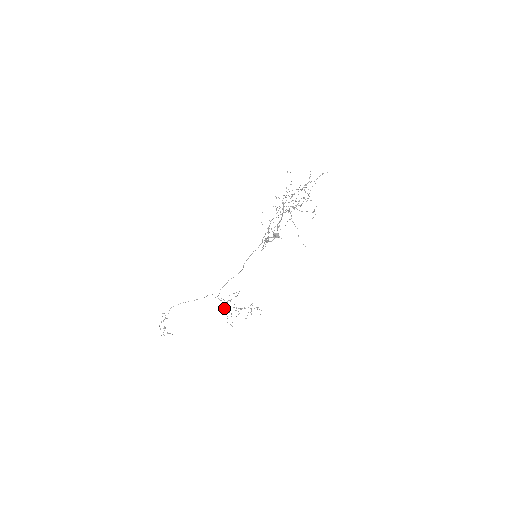
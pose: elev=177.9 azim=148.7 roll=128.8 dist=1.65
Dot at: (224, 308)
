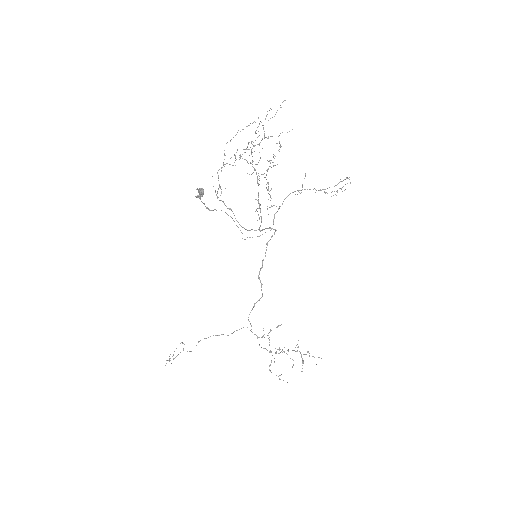
Dot at: occluded
